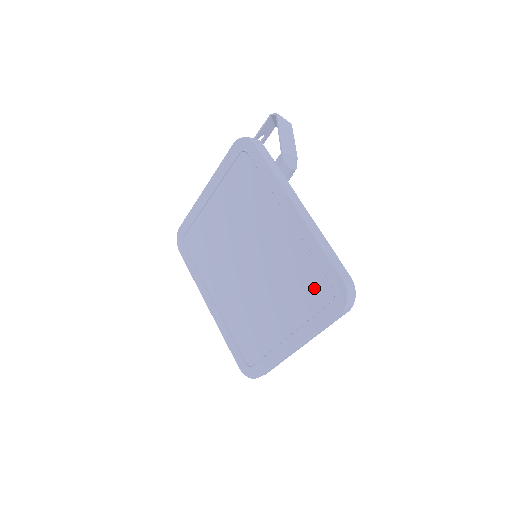
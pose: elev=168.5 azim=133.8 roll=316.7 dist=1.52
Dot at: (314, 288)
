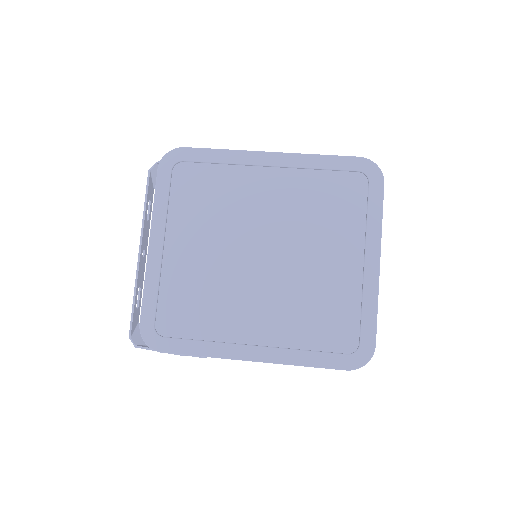
Dot at: (344, 193)
